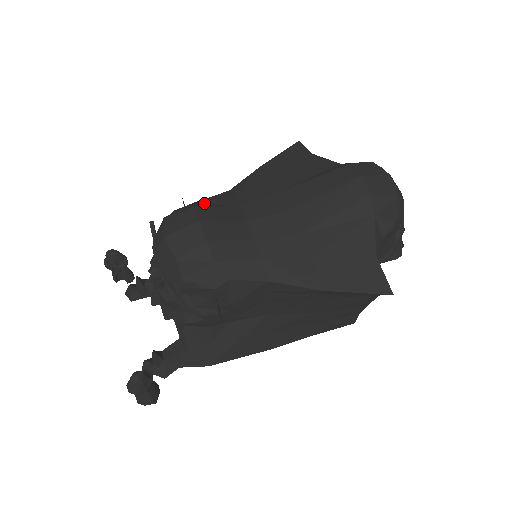
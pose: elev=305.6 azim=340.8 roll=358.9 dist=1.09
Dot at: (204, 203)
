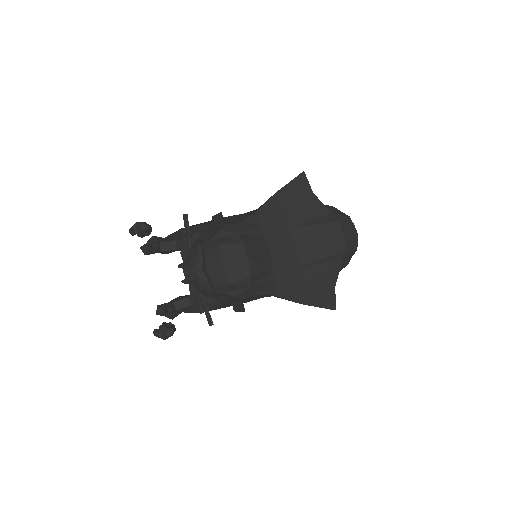
Dot at: (245, 234)
